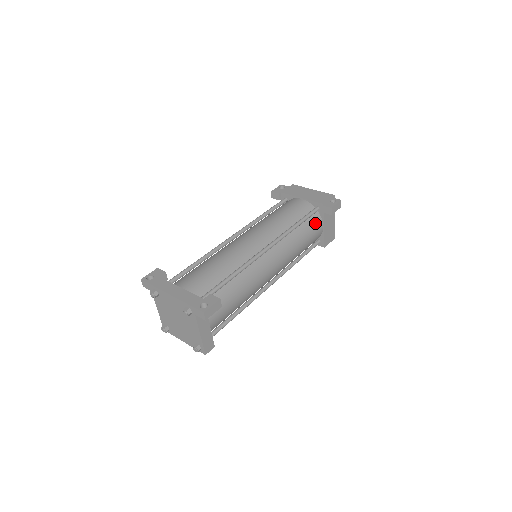
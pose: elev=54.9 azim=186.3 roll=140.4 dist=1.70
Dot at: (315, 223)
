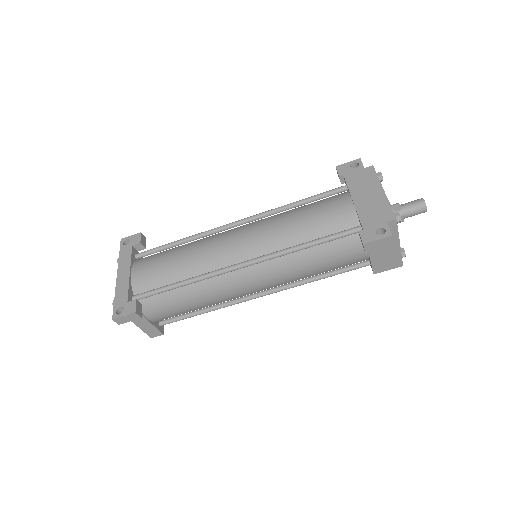
Dot at: (349, 247)
